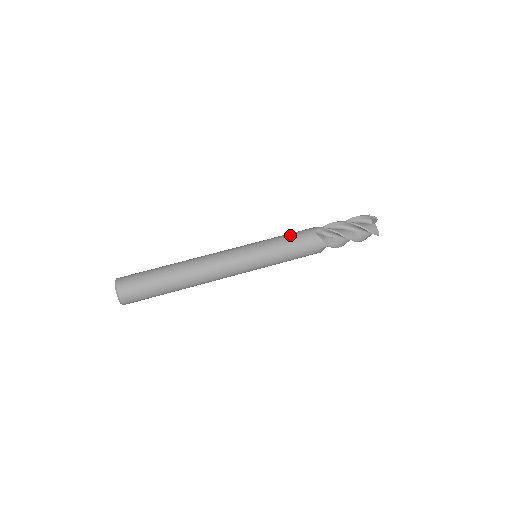
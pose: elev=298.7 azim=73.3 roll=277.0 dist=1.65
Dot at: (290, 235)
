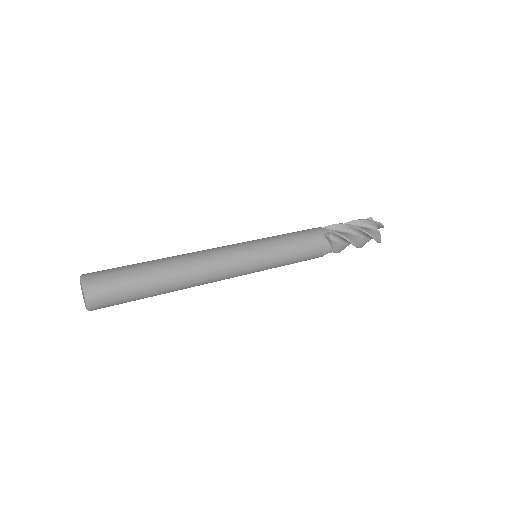
Dot at: occluded
